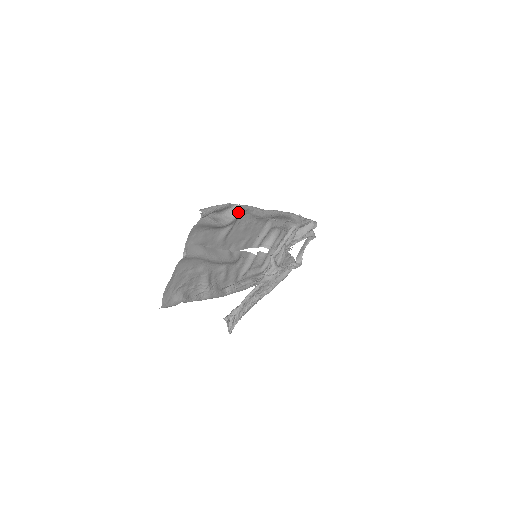
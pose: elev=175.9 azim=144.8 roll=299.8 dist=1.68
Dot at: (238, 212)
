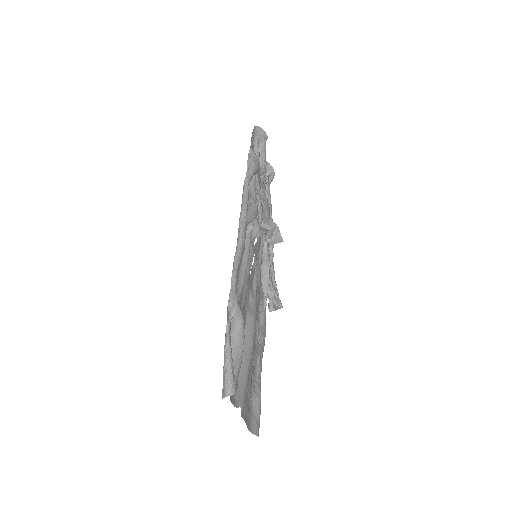
Dot at: (238, 306)
